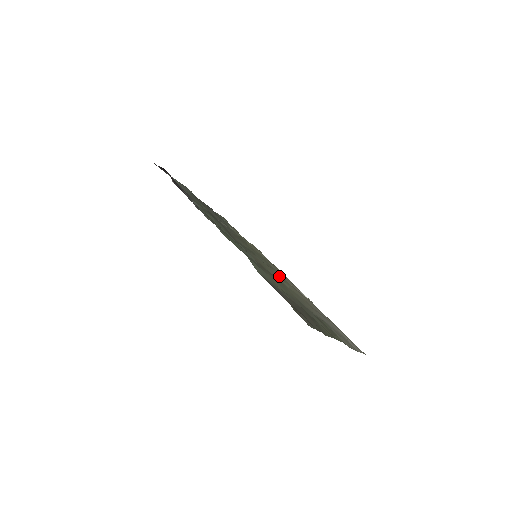
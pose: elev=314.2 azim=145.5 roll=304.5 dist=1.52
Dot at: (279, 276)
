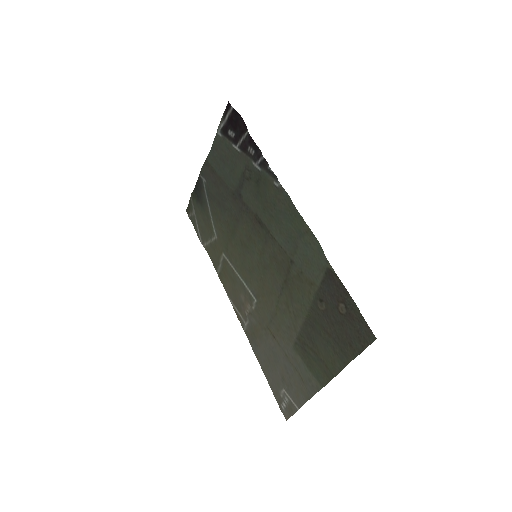
Dot at: (269, 289)
